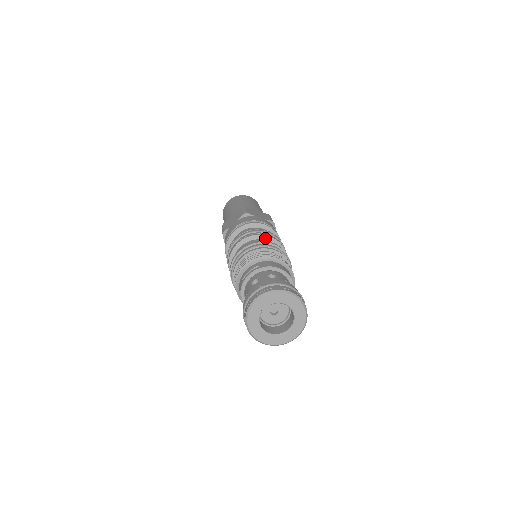
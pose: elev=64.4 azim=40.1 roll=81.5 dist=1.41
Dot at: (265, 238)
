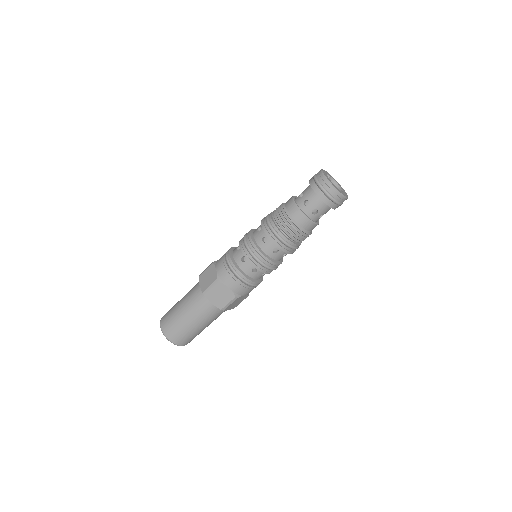
Dot at: occluded
